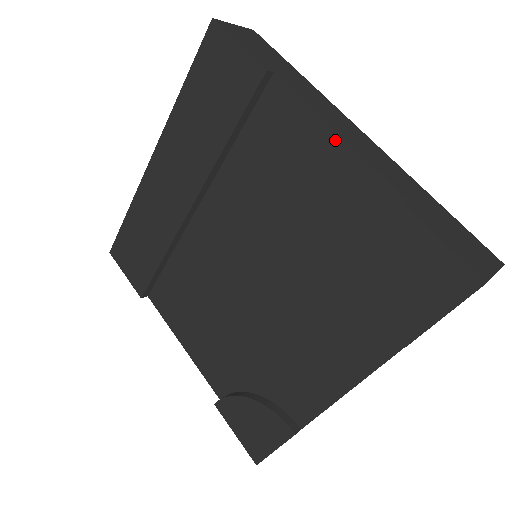
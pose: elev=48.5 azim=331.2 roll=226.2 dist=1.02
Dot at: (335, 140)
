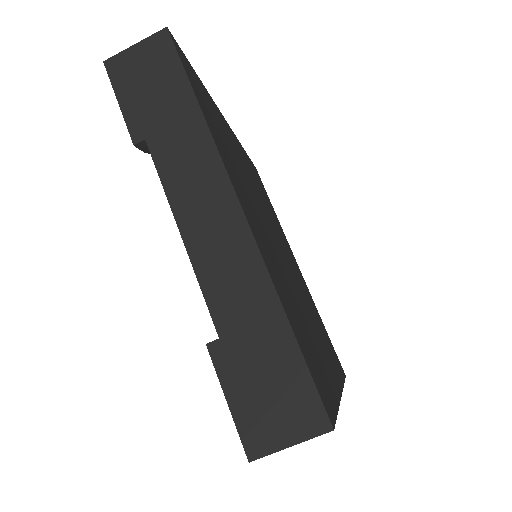
Dot at: occluded
